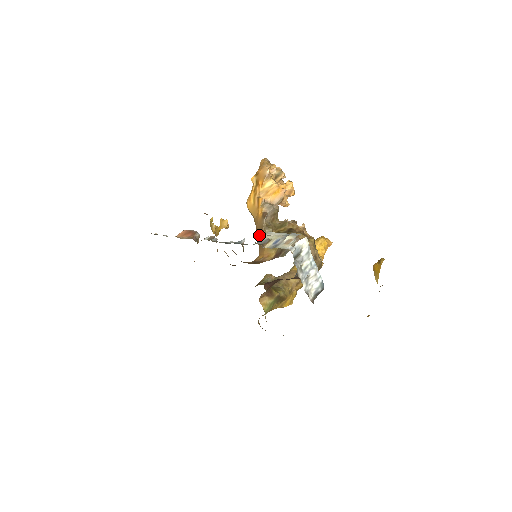
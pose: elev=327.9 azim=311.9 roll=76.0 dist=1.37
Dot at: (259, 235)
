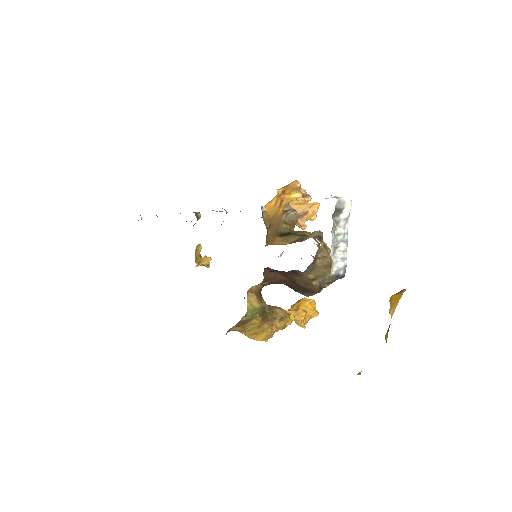
Dot at: (272, 229)
